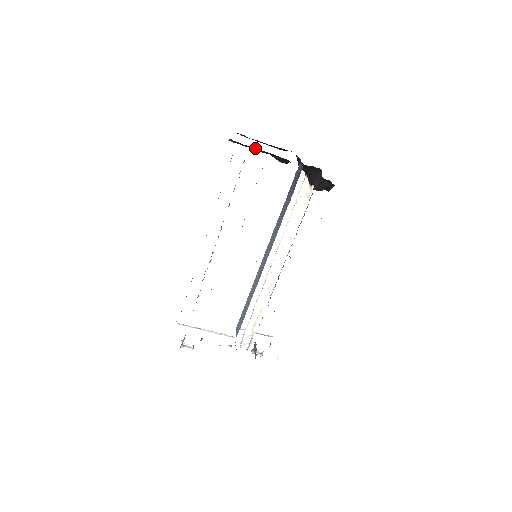
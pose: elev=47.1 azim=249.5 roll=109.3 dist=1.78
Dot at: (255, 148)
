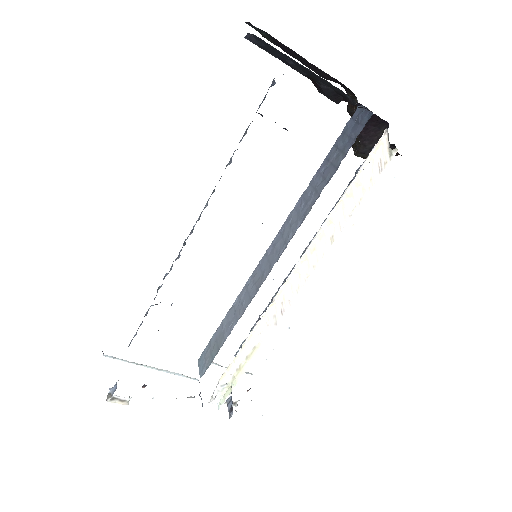
Dot at: (292, 62)
